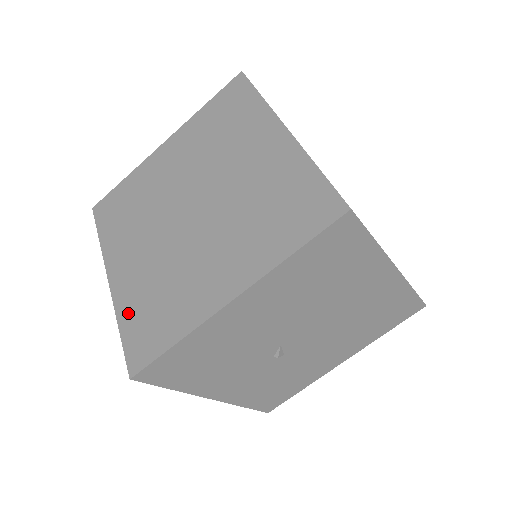
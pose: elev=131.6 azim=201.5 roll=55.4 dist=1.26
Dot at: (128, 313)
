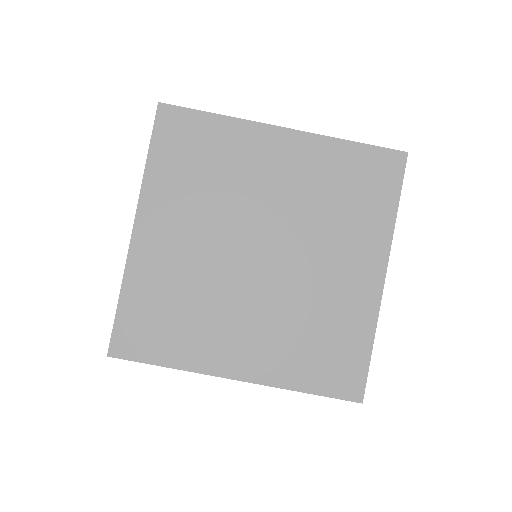
Dot at: occluded
